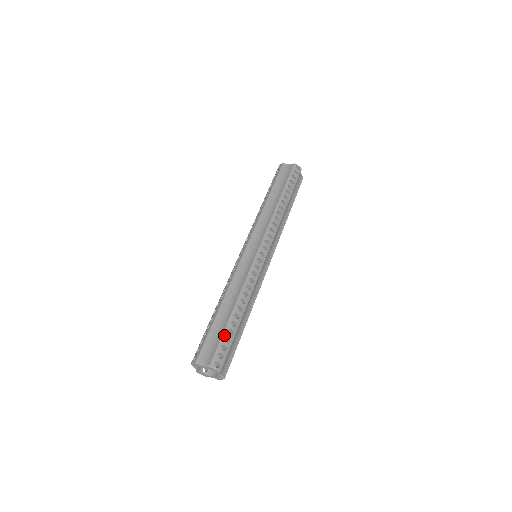
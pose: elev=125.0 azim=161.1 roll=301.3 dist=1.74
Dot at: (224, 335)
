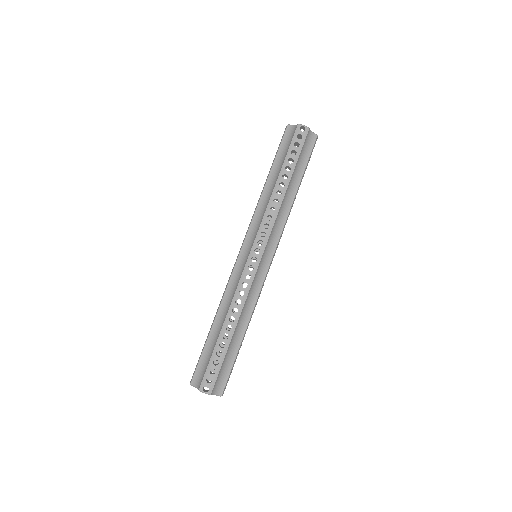
Dot at: (212, 358)
